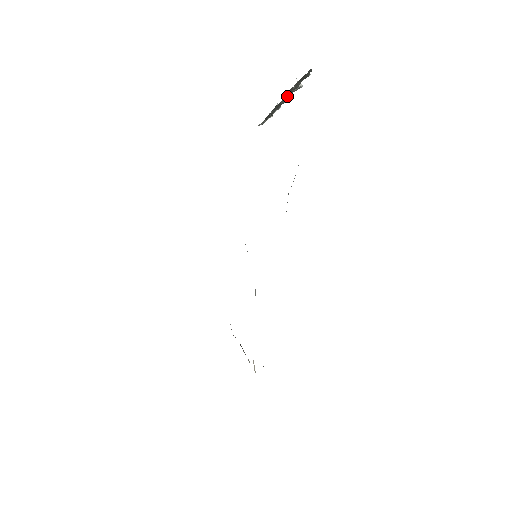
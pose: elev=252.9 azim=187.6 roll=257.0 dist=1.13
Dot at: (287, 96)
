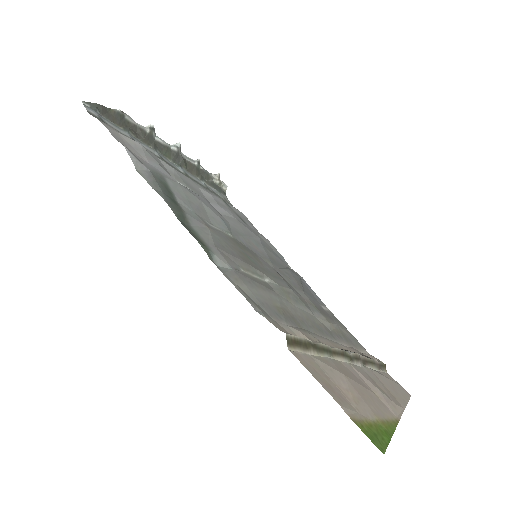
Dot at: (160, 143)
